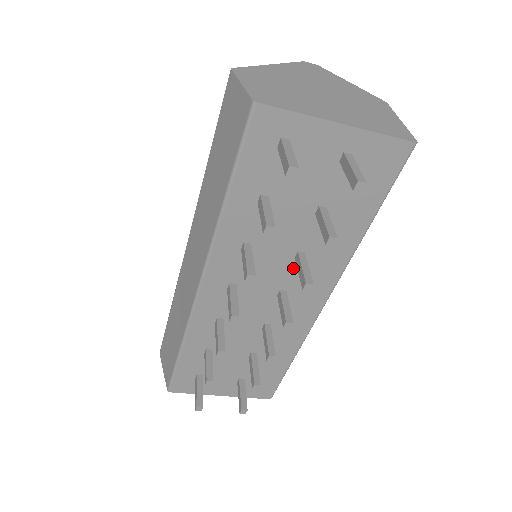
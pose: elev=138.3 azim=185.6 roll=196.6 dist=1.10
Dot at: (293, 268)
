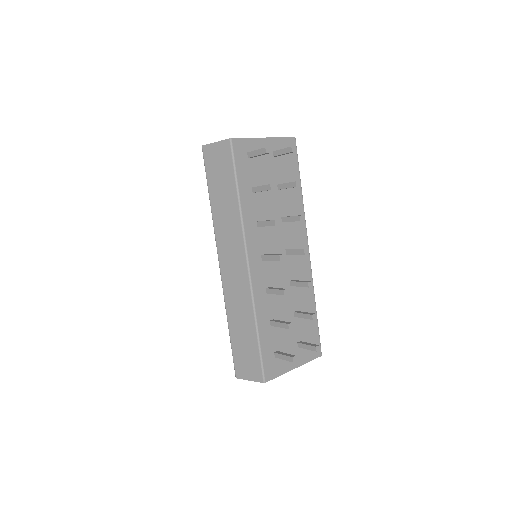
Dot at: (284, 230)
